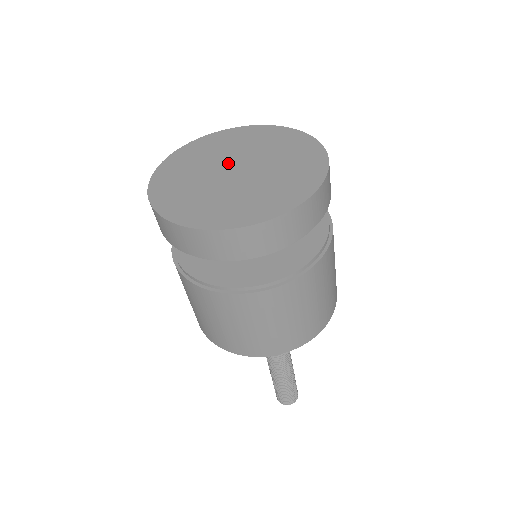
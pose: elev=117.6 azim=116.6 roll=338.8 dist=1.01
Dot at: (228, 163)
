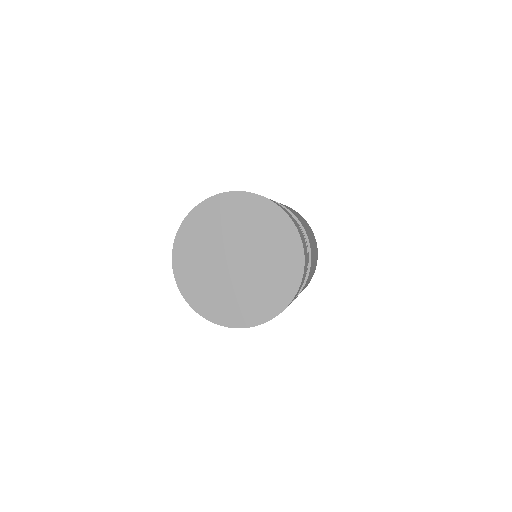
Dot at: (223, 257)
